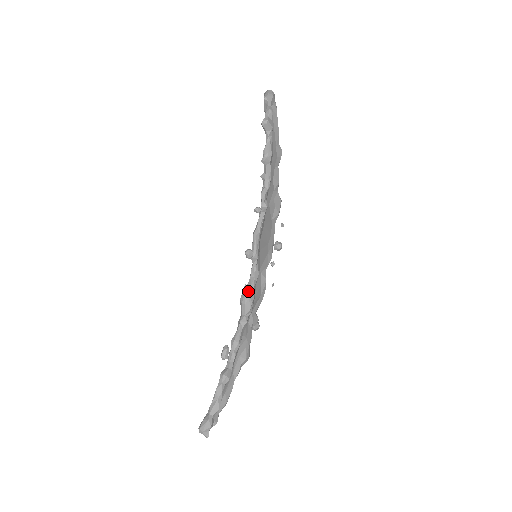
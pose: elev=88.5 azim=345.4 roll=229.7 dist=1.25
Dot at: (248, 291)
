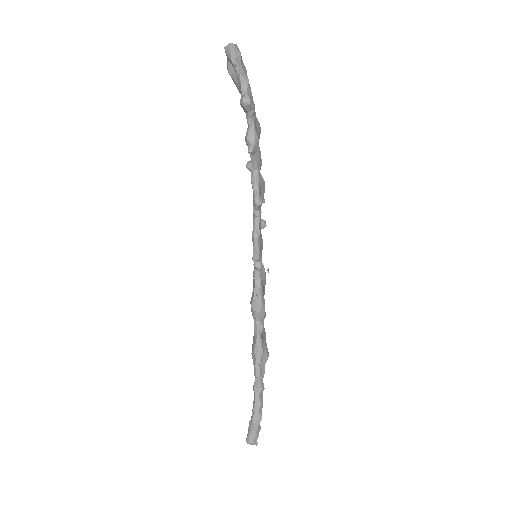
Dot at: (259, 298)
